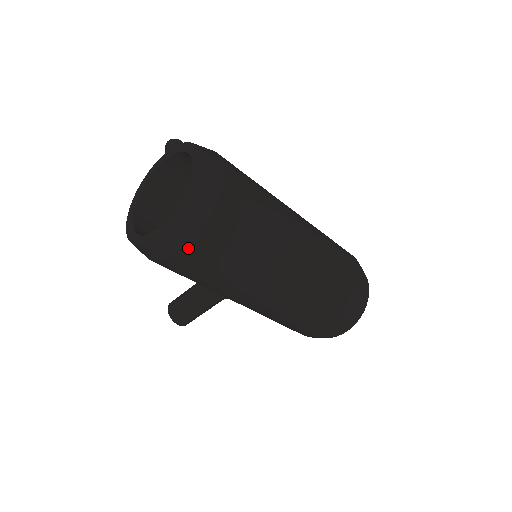
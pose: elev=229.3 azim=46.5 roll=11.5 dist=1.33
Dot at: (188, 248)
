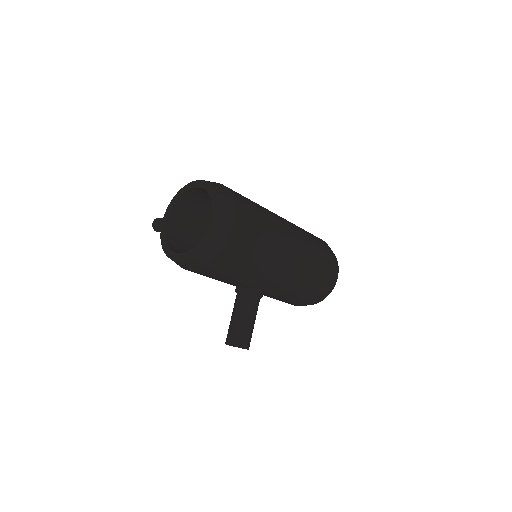
Dot at: (235, 222)
